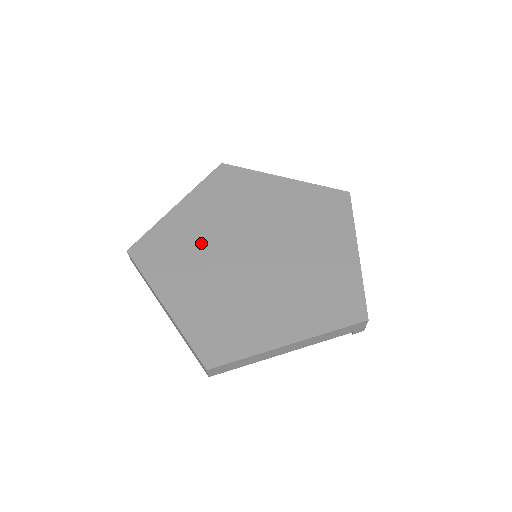
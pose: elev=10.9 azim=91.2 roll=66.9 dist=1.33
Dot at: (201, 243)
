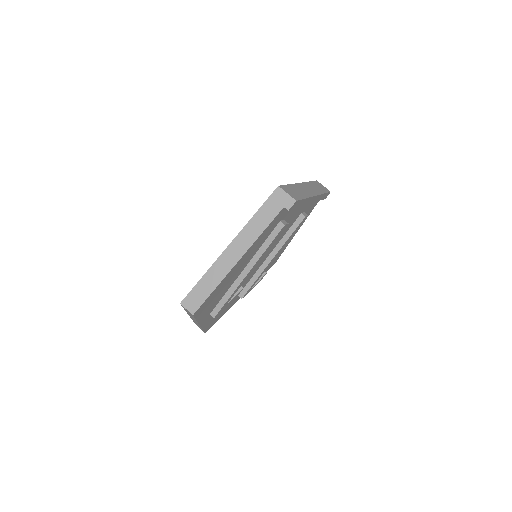
Dot at: occluded
